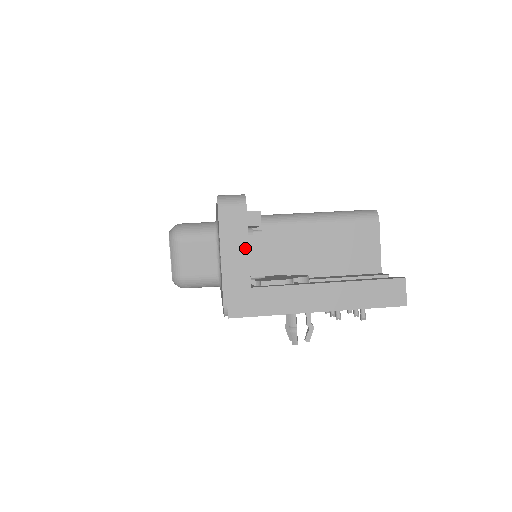
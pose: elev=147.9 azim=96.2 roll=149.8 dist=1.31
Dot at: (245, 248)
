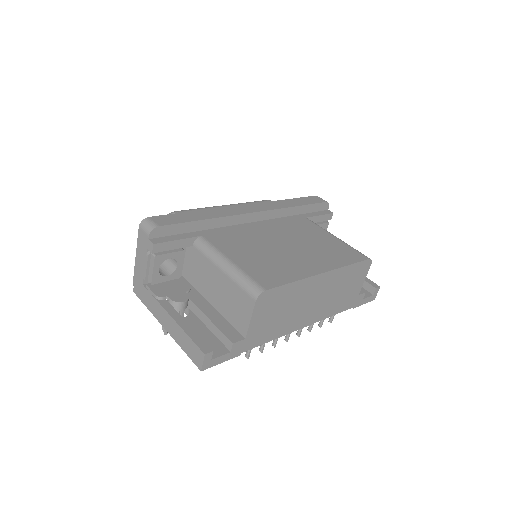
Dot at: (144, 260)
